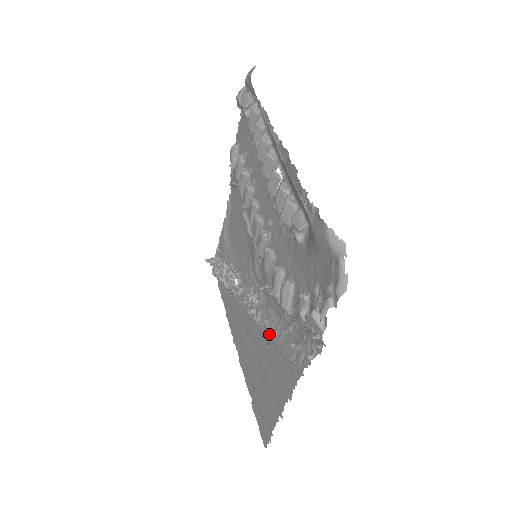
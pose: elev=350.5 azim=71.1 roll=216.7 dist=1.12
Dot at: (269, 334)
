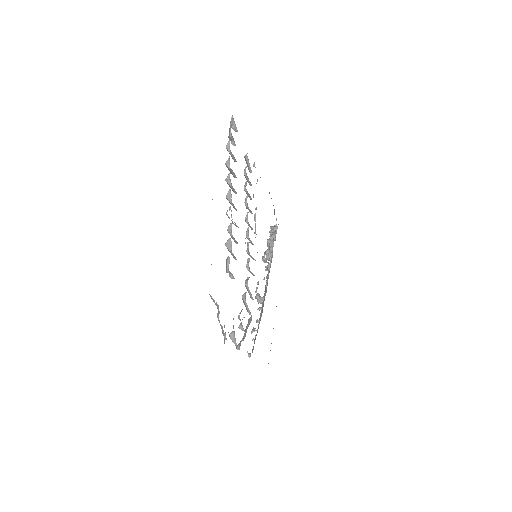
Dot at: occluded
